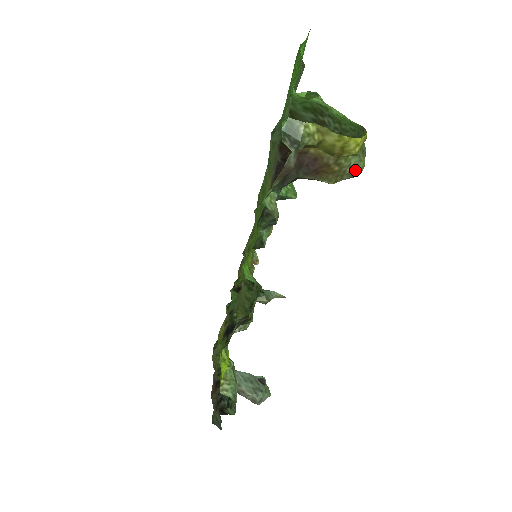
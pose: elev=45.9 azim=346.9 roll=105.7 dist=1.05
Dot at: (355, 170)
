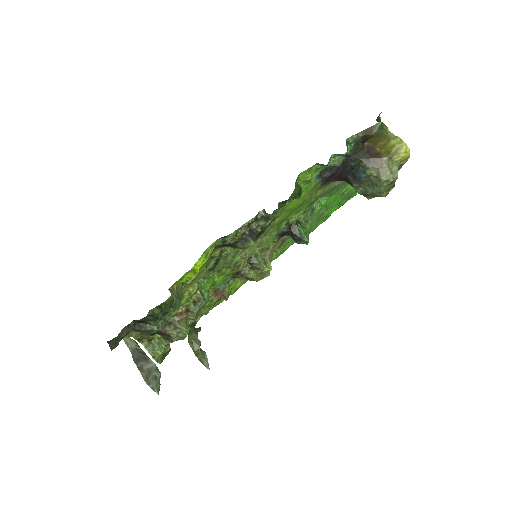
Dot at: (392, 176)
